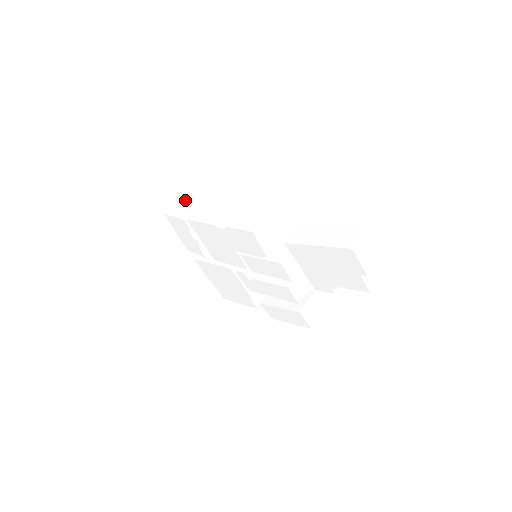
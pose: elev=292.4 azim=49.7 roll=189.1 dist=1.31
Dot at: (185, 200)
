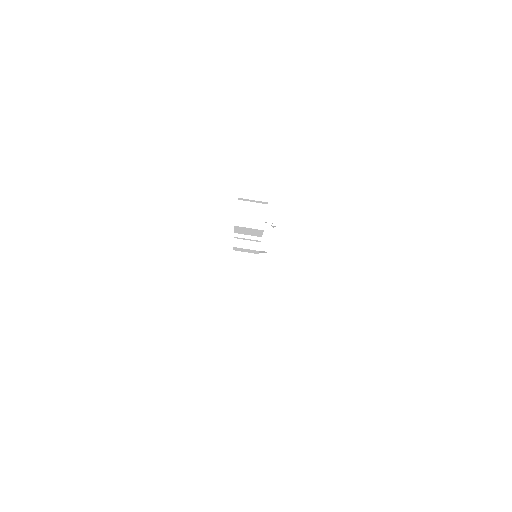
Dot at: occluded
